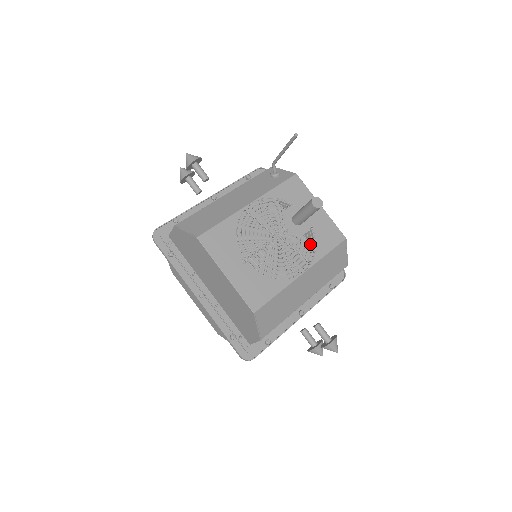
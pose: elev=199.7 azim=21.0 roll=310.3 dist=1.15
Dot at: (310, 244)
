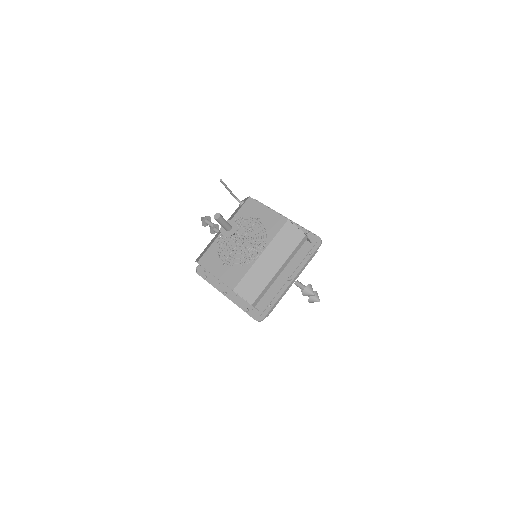
Dot at: occluded
